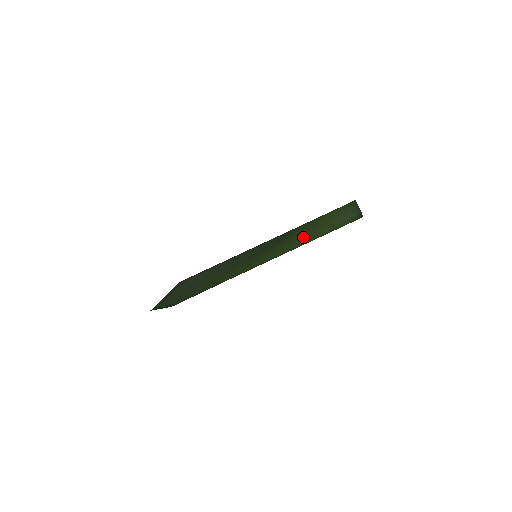
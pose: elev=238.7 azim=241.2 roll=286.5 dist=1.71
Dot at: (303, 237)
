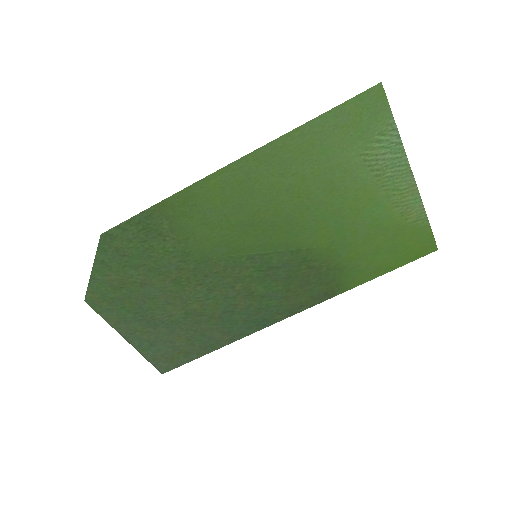
Dot at: (317, 193)
